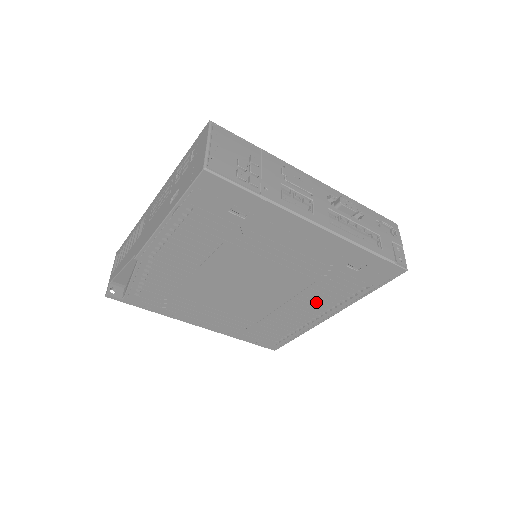
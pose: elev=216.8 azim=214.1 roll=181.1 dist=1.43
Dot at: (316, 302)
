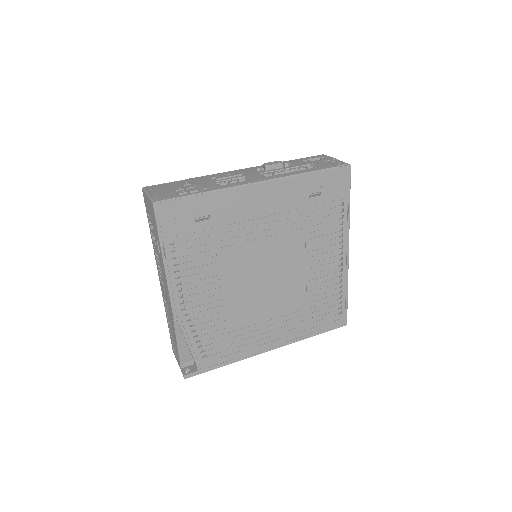
Dot at: (325, 249)
